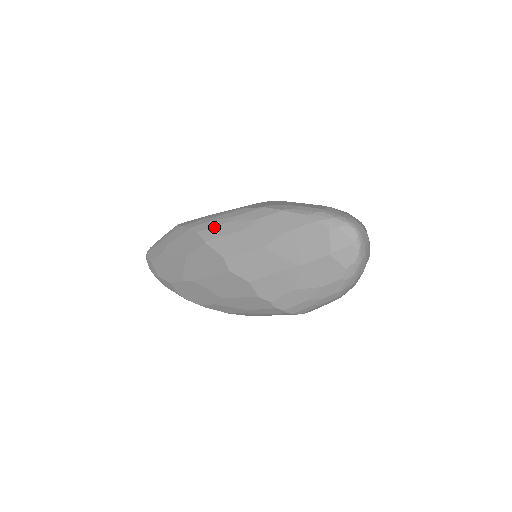
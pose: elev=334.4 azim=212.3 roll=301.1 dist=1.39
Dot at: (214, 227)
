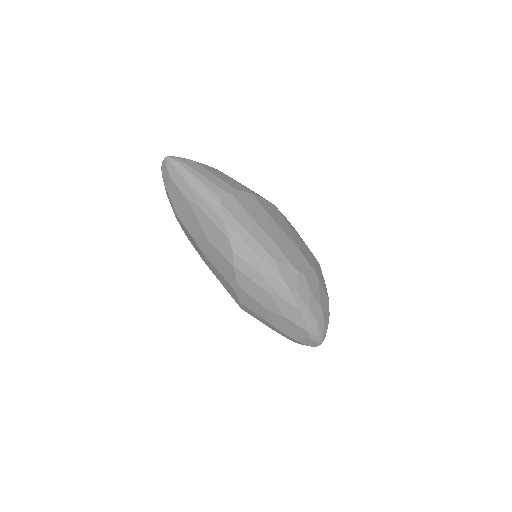
Dot at: (249, 265)
